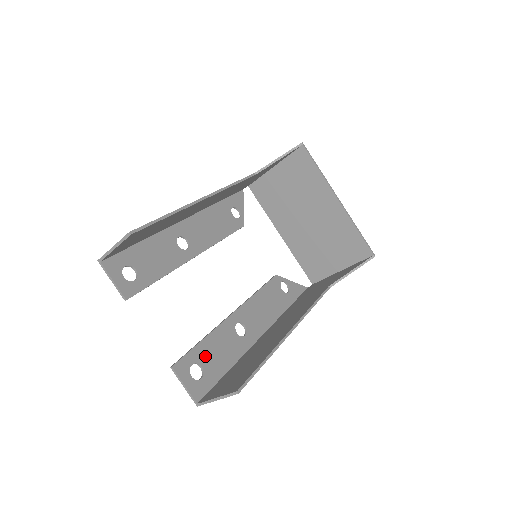
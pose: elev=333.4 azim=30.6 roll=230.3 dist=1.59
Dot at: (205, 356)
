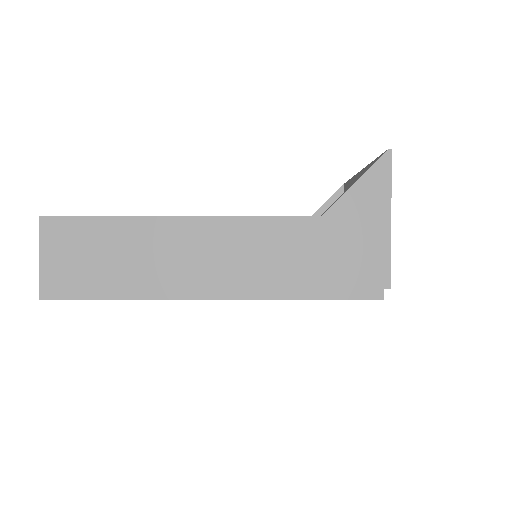
Dot at: occluded
